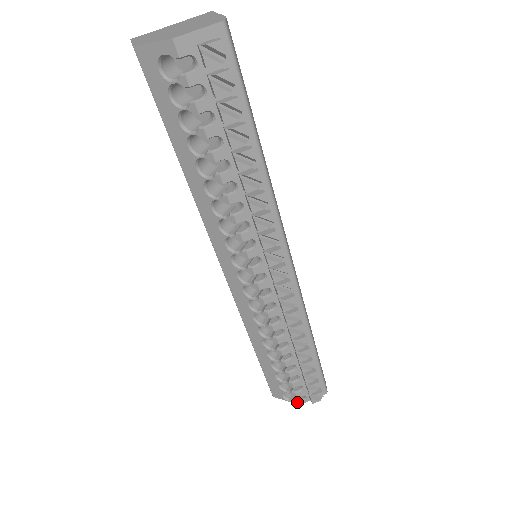
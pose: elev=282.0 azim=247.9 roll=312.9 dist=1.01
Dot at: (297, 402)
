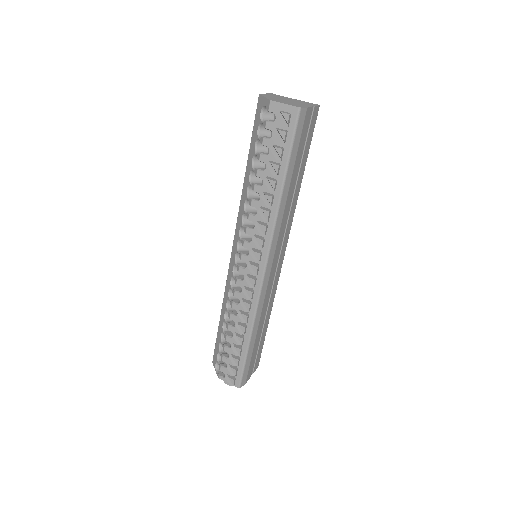
Dot at: (219, 375)
